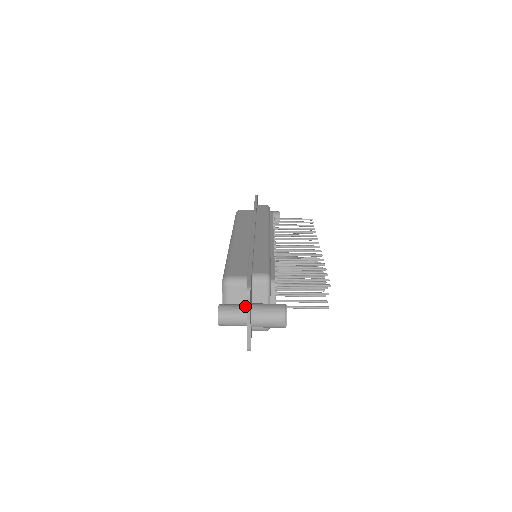
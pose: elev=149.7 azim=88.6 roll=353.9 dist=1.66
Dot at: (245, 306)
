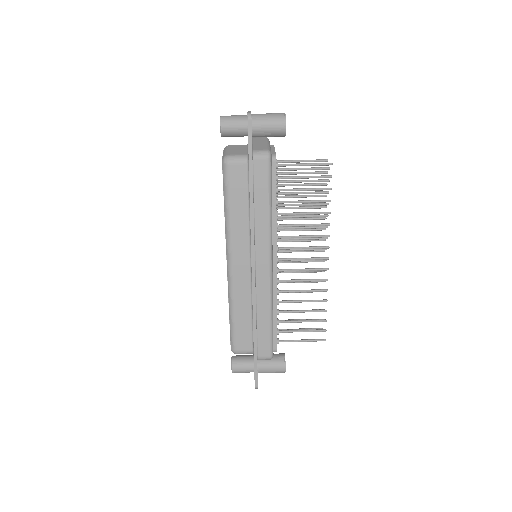
Dot at: (253, 369)
